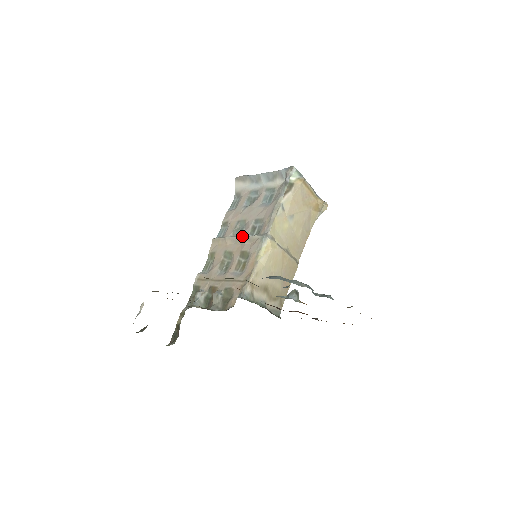
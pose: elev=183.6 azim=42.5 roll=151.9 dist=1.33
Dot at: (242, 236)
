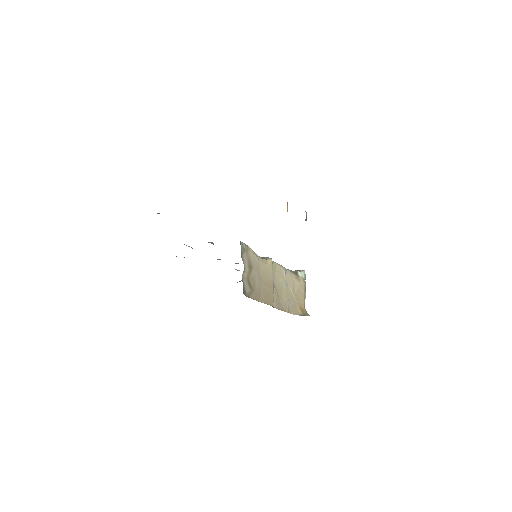
Dot at: occluded
